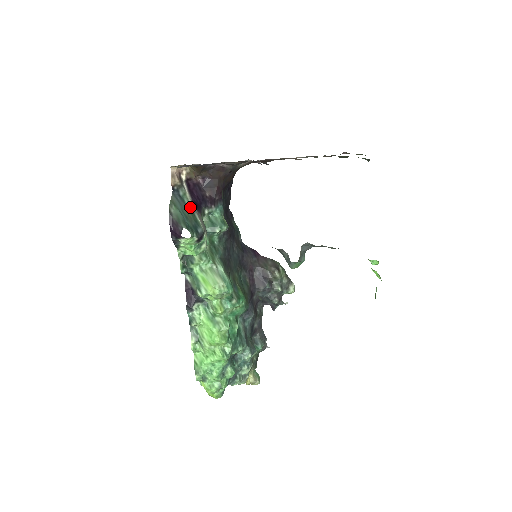
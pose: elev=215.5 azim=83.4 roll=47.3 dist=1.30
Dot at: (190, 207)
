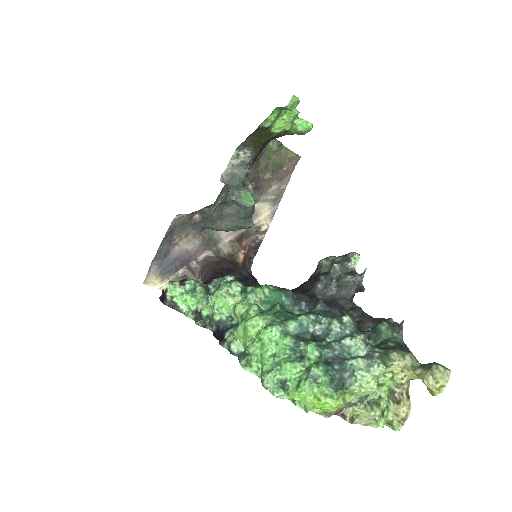
Dot at: occluded
